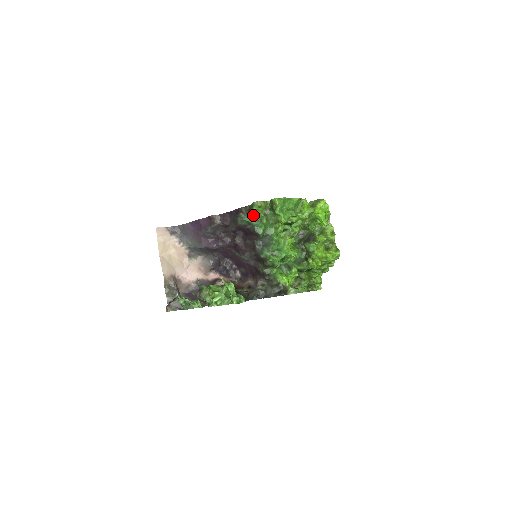
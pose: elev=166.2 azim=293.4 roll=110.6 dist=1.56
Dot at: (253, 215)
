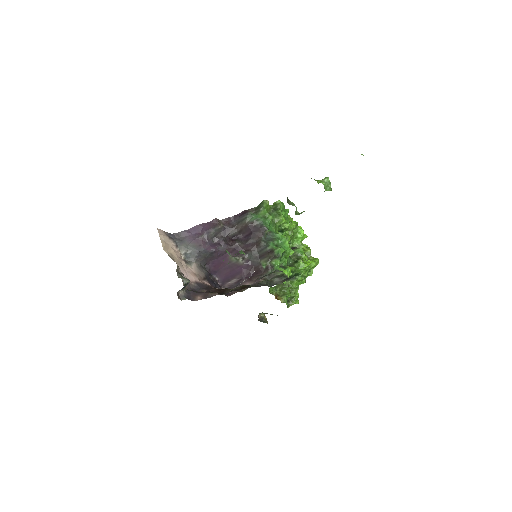
Dot at: (262, 212)
